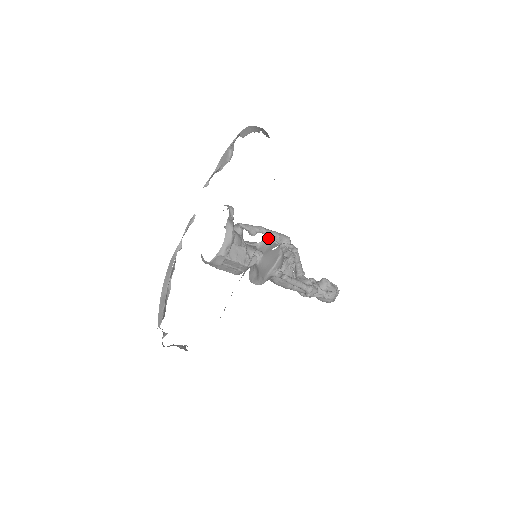
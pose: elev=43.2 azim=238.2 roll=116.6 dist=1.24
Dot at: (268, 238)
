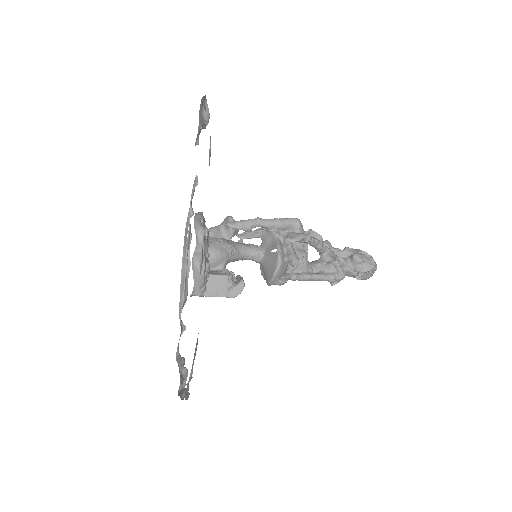
Dot at: (269, 230)
